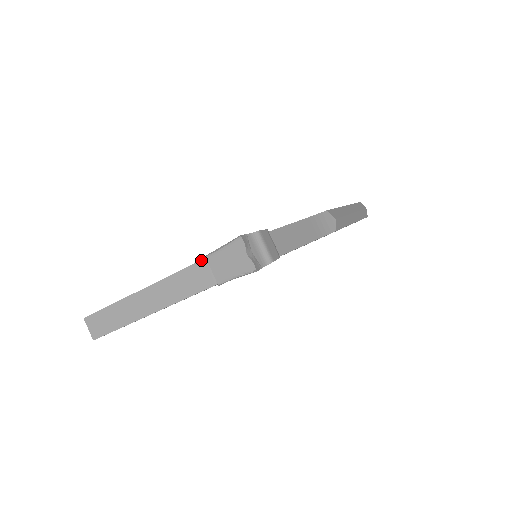
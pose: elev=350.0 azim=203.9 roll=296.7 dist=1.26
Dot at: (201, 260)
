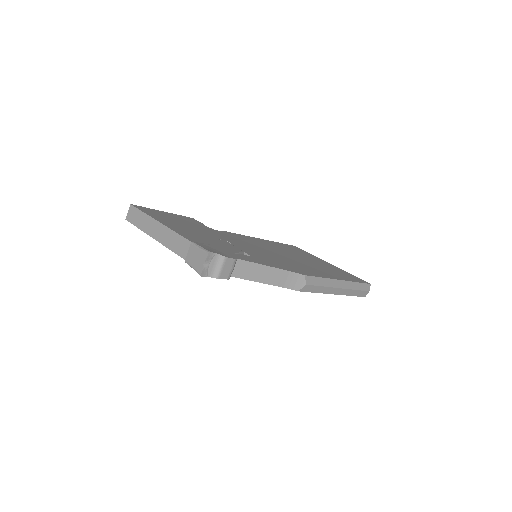
Dot at: (190, 241)
